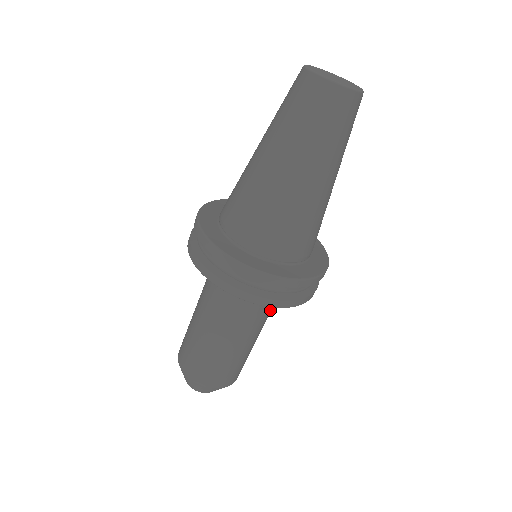
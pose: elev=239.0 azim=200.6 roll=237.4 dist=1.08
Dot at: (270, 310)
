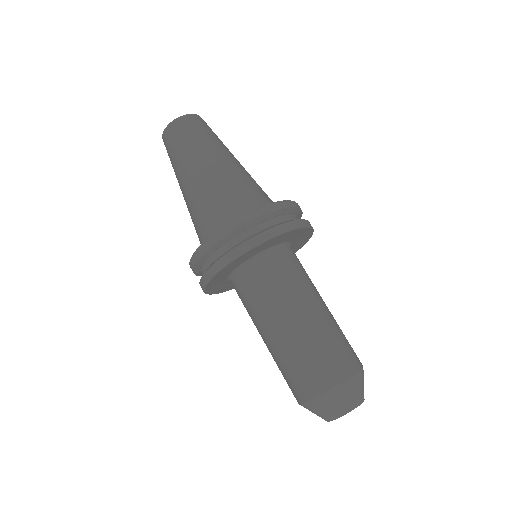
Dot at: (286, 281)
